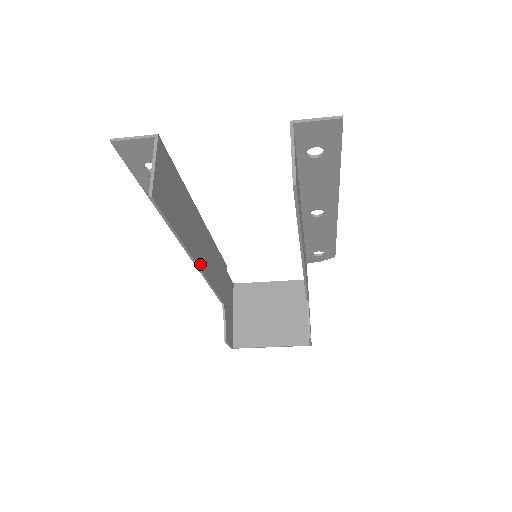
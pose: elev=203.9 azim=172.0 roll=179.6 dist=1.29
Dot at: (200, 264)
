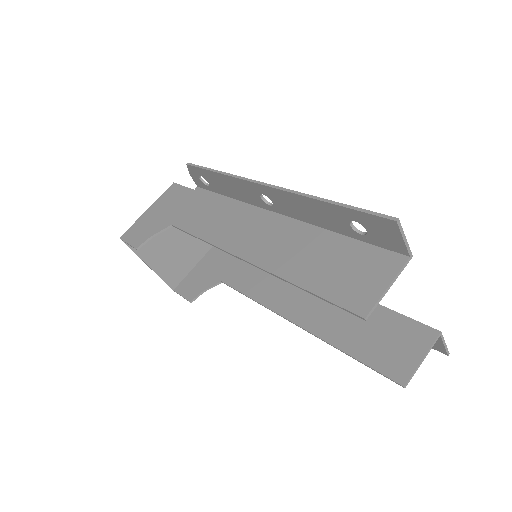
Dot at: (242, 254)
